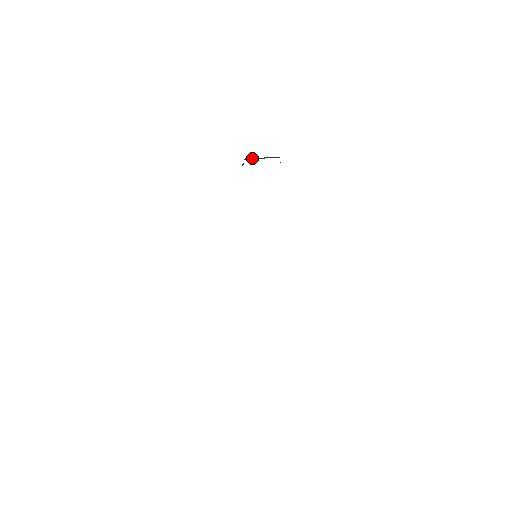
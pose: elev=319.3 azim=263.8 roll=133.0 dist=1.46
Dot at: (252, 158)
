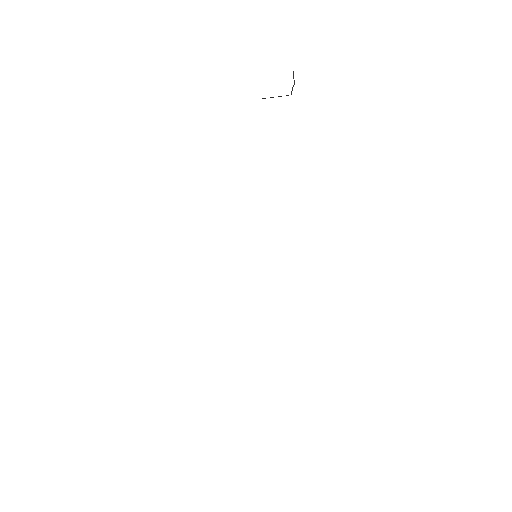
Dot at: occluded
